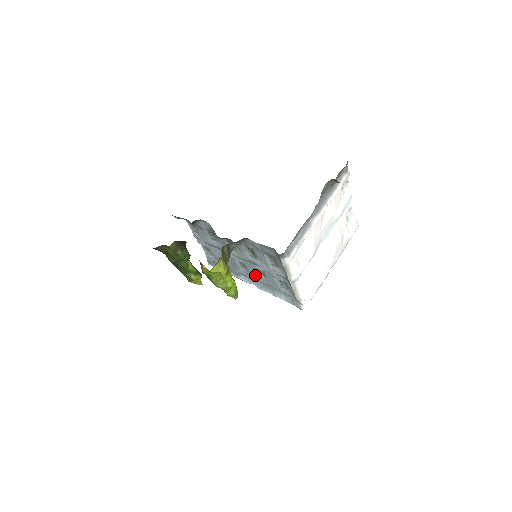
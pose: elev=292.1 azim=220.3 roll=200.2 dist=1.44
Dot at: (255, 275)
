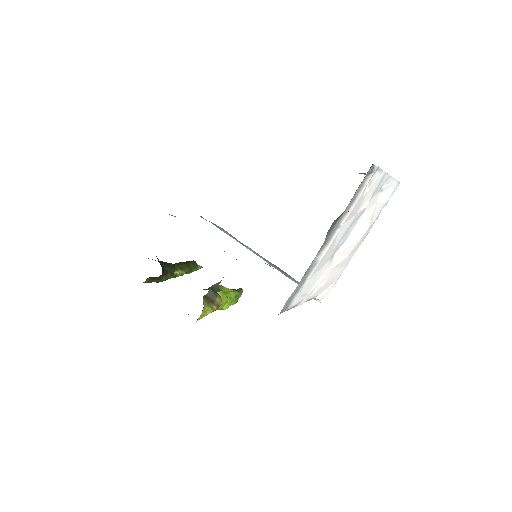
Dot at: occluded
